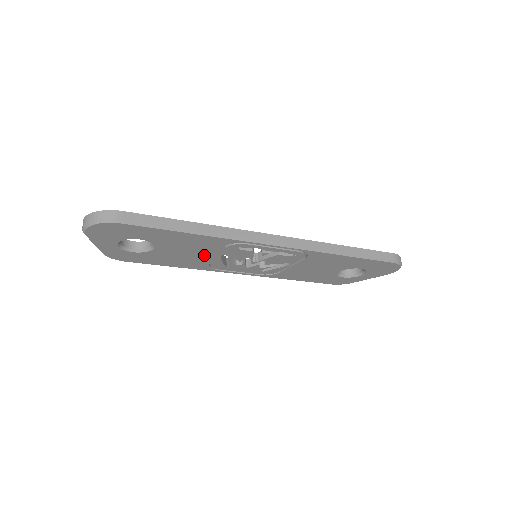
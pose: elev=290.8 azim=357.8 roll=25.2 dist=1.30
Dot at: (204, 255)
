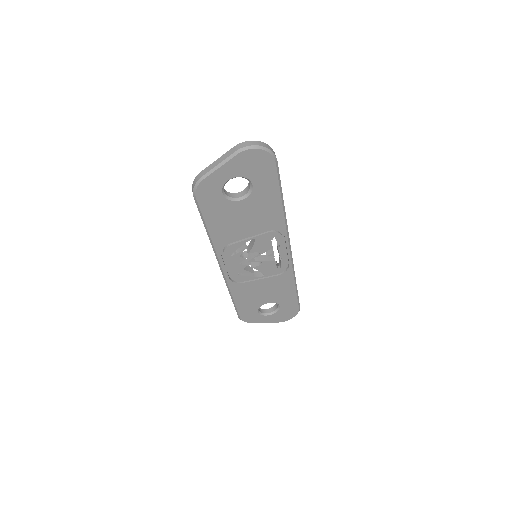
Dot at: (246, 231)
